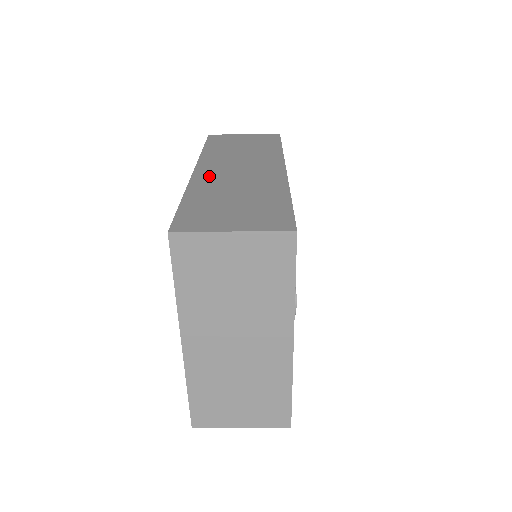
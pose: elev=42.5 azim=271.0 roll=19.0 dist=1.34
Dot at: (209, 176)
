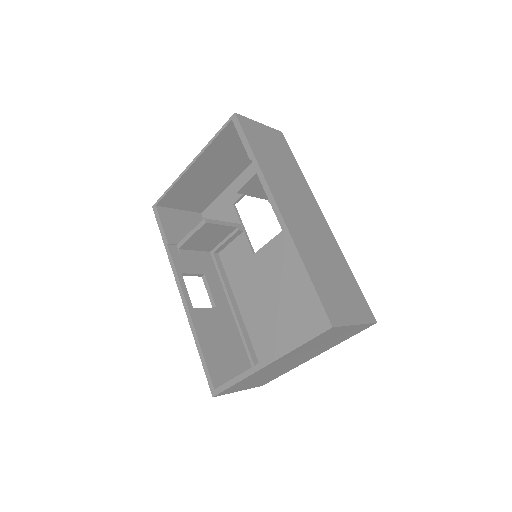
Dot at: (296, 226)
